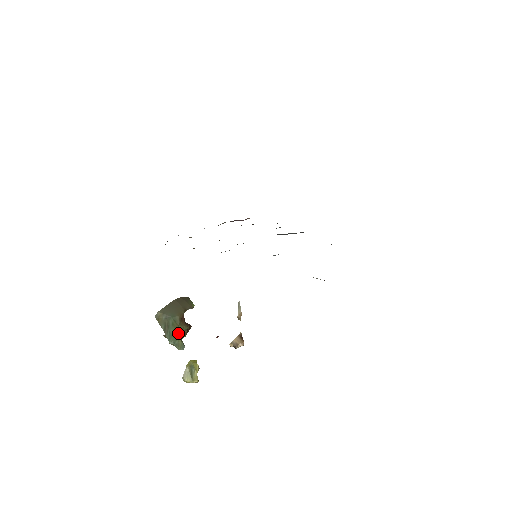
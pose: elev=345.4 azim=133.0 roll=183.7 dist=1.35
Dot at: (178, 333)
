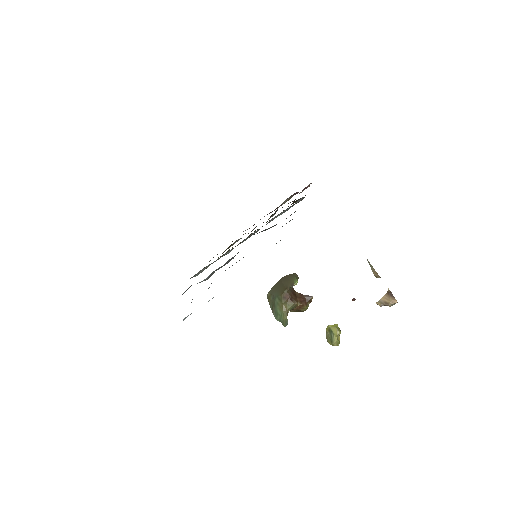
Dot at: (283, 311)
